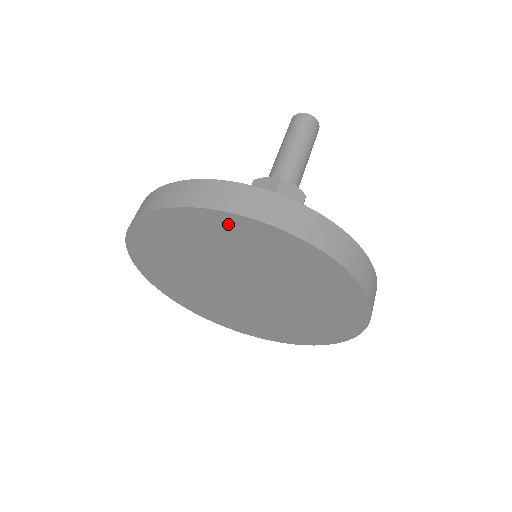
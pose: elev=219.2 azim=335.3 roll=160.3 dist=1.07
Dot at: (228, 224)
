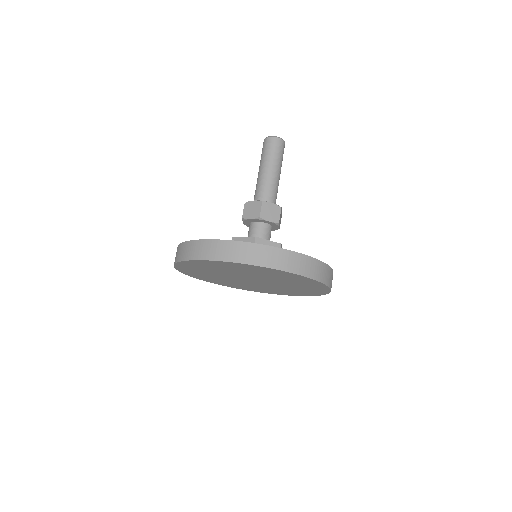
Dot at: (232, 265)
